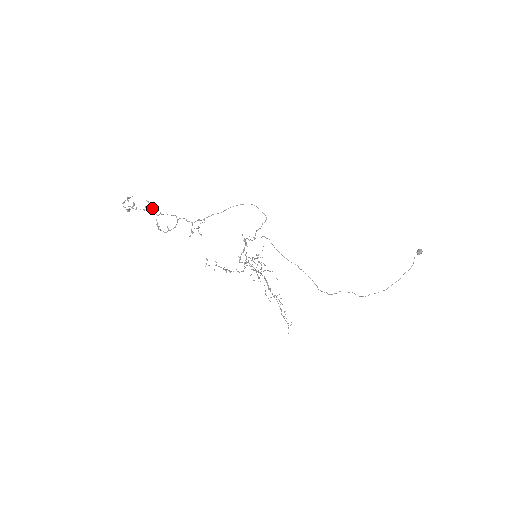
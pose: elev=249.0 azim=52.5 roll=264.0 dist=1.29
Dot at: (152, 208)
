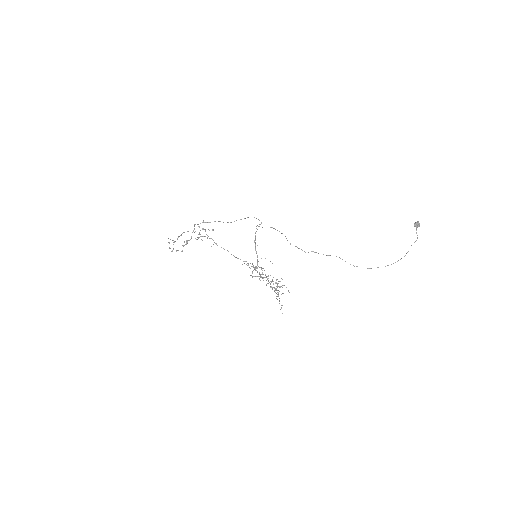
Dot at: occluded
